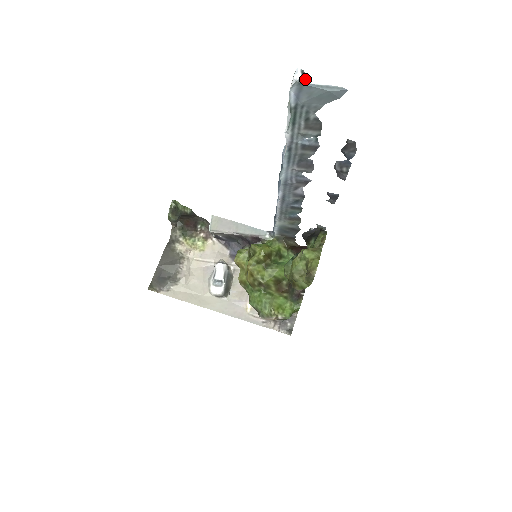
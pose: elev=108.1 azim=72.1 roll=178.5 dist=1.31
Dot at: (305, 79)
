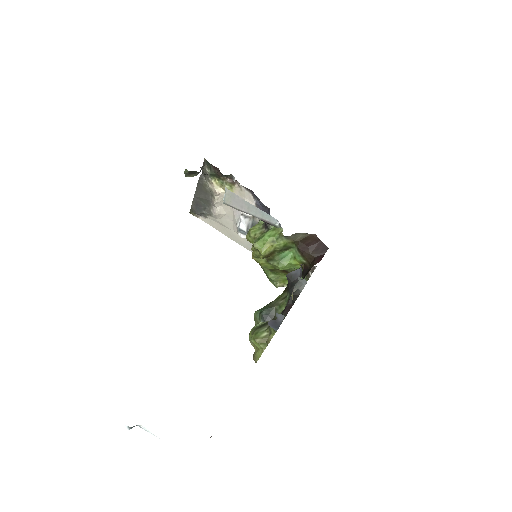
Dot at: occluded
